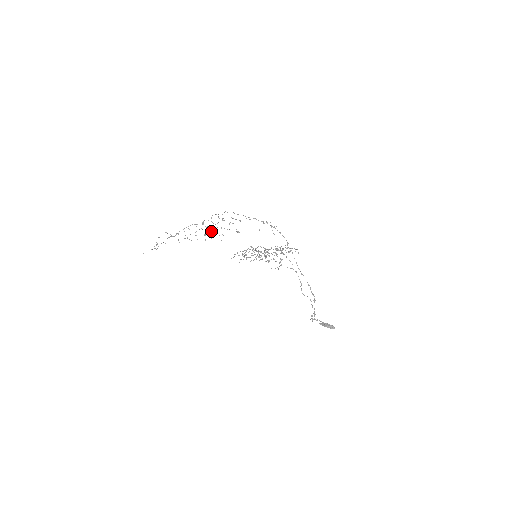
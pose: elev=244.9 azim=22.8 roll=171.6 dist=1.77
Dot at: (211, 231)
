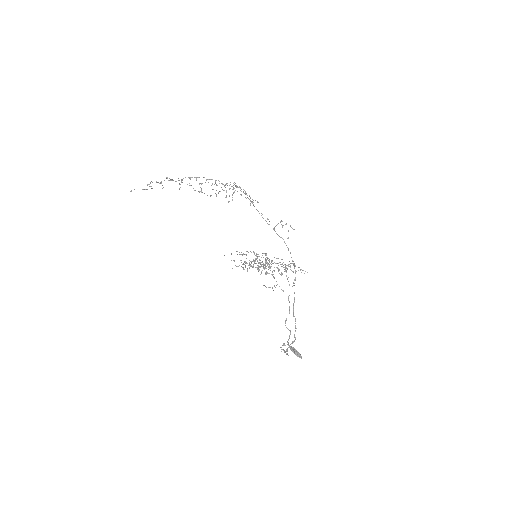
Dot at: occluded
